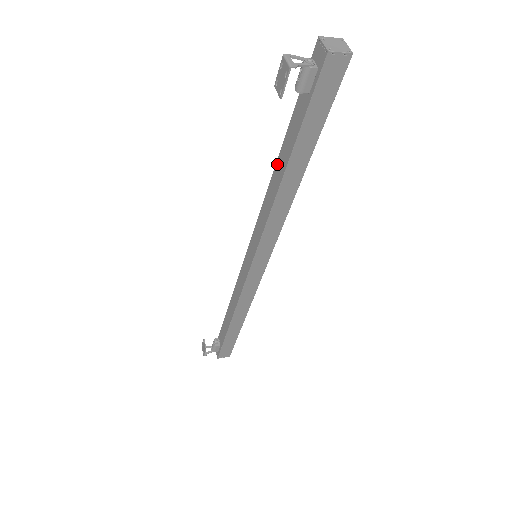
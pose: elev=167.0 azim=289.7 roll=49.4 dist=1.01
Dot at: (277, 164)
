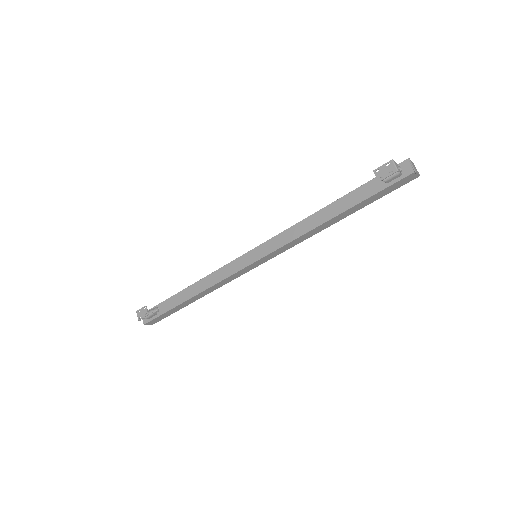
Dot at: (328, 207)
